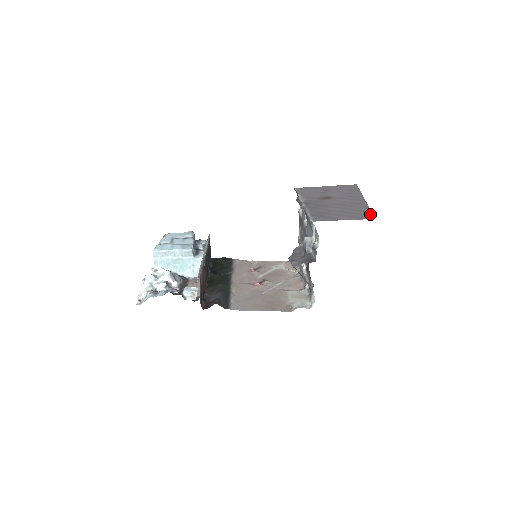
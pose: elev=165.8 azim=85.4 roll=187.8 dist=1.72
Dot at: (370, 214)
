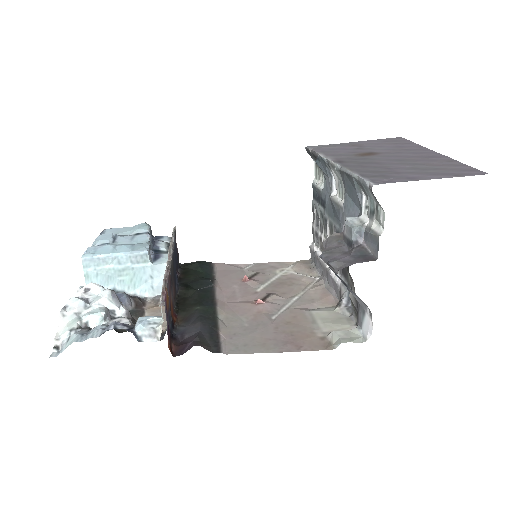
Dot at: (470, 168)
